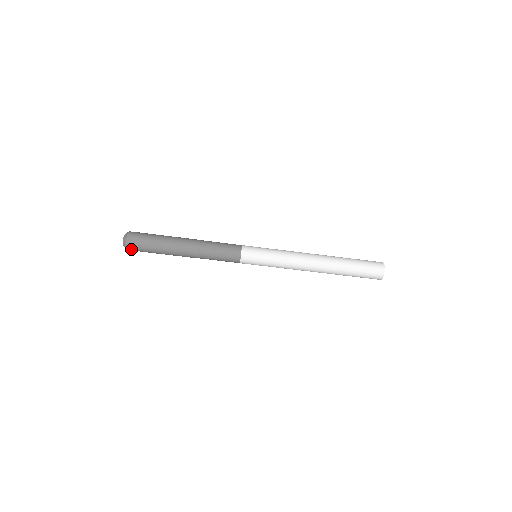
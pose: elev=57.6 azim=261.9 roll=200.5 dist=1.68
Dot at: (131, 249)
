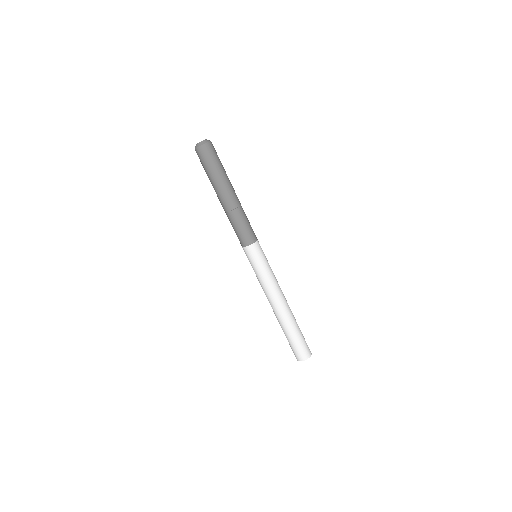
Dot at: (204, 150)
